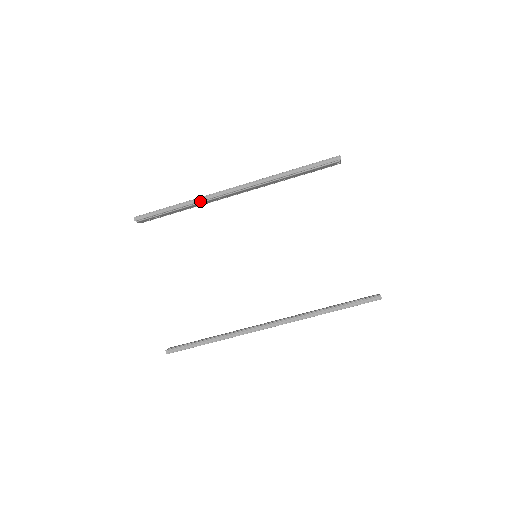
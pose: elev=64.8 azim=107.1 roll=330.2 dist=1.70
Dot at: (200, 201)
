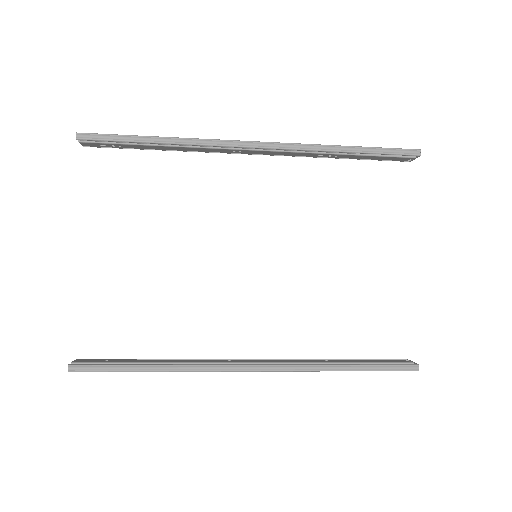
Dot at: (196, 144)
